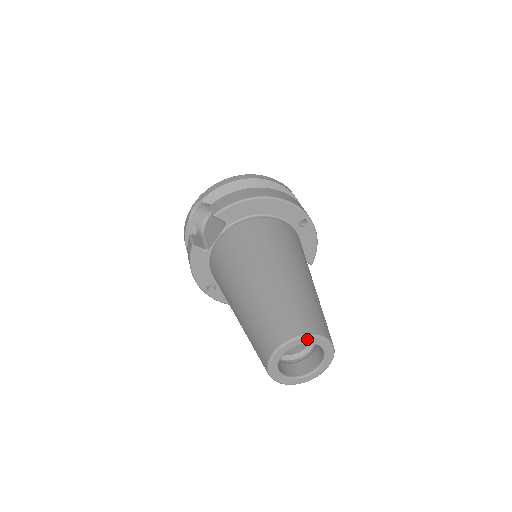
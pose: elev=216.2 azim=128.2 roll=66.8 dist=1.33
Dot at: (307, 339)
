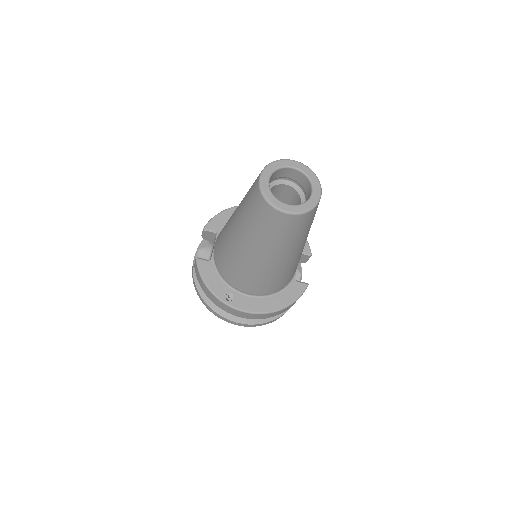
Dot at: (281, 162)
